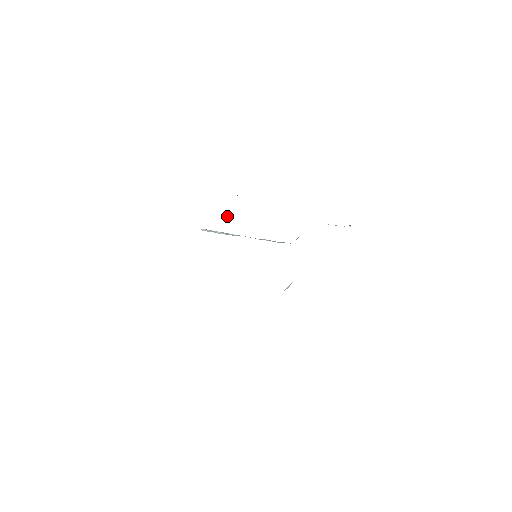
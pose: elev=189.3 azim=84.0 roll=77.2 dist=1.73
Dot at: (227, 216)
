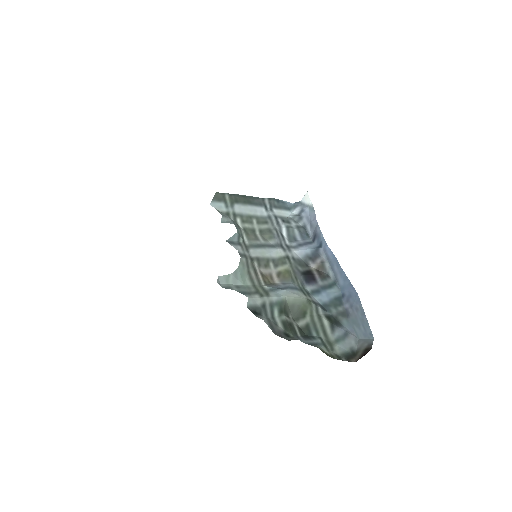
Dot at: (239, 241)
